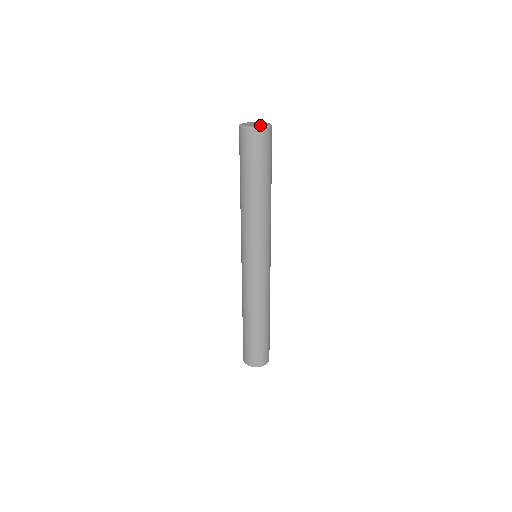
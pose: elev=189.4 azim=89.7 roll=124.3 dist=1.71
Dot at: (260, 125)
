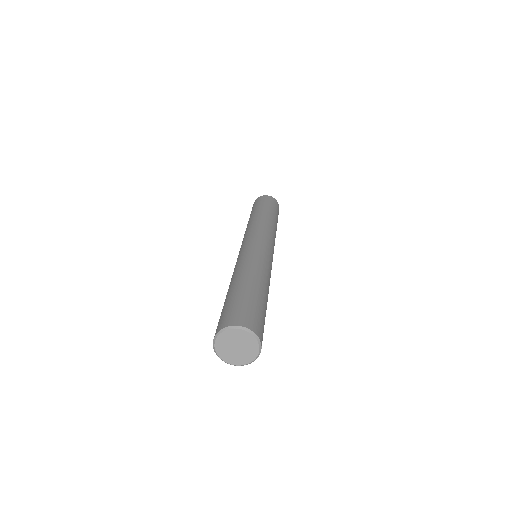
Dot at: occluded
